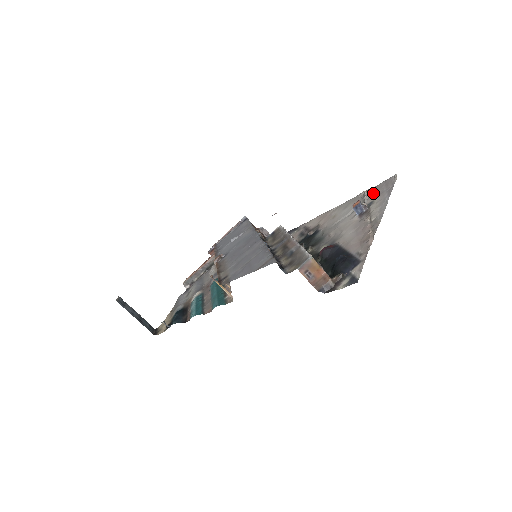
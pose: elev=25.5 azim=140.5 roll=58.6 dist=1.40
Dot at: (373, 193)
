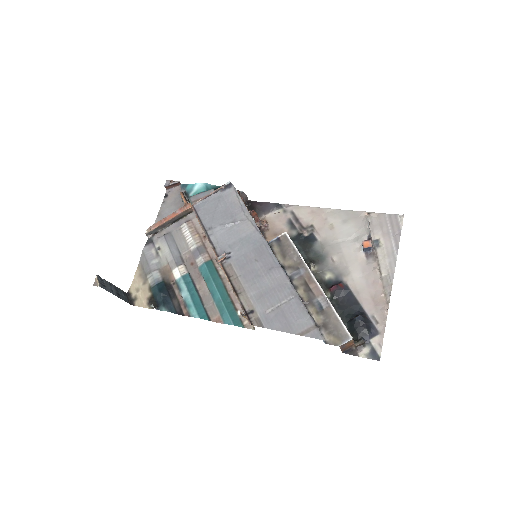
Dot at: (377, 225)
